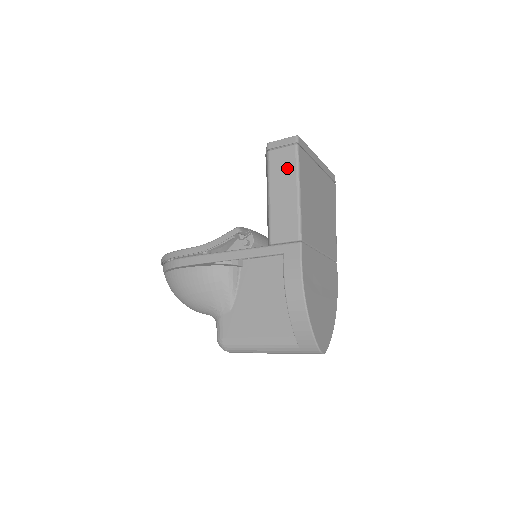
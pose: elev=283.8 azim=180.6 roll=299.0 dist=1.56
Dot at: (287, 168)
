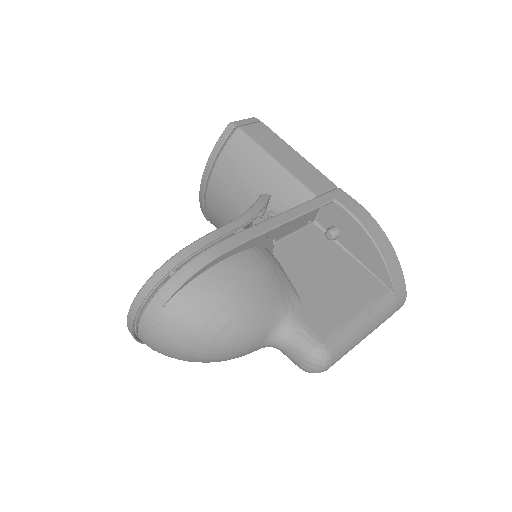
Dot at: (271, 137)
